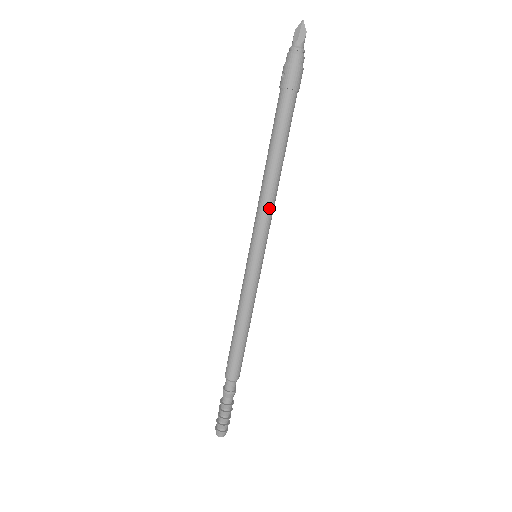
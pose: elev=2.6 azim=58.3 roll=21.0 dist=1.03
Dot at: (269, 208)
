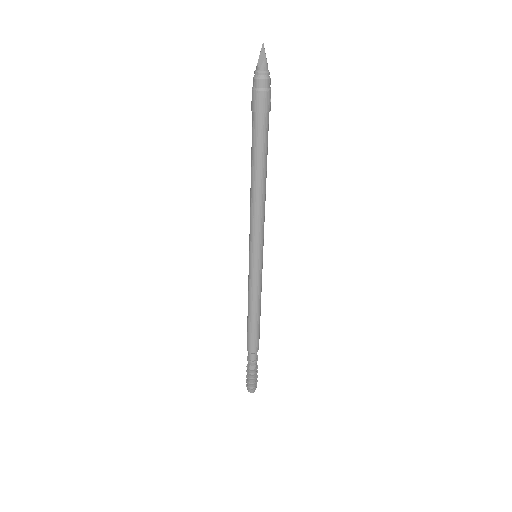
Dot at: (254, 217)
